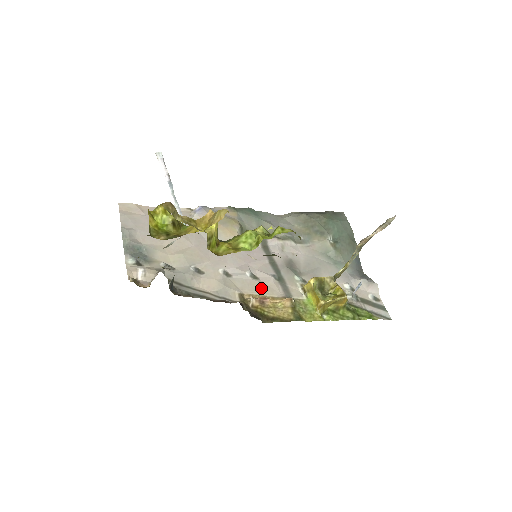
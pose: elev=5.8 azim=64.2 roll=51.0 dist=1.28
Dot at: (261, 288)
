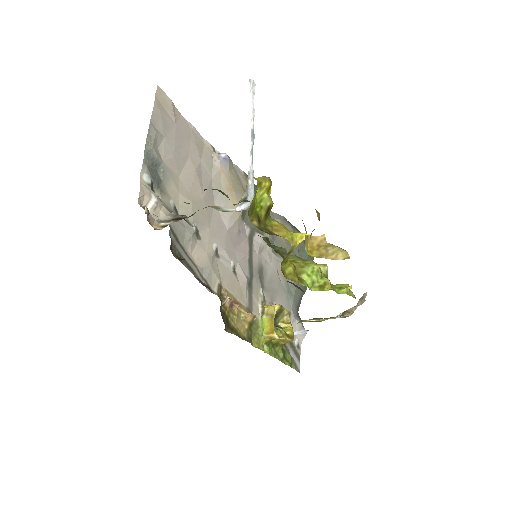
Dot at: (236, 287)
